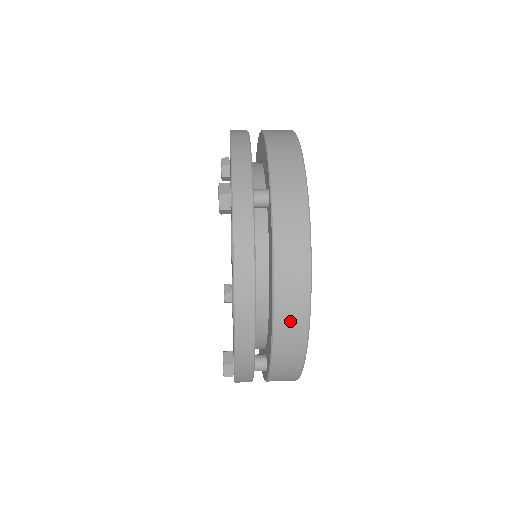
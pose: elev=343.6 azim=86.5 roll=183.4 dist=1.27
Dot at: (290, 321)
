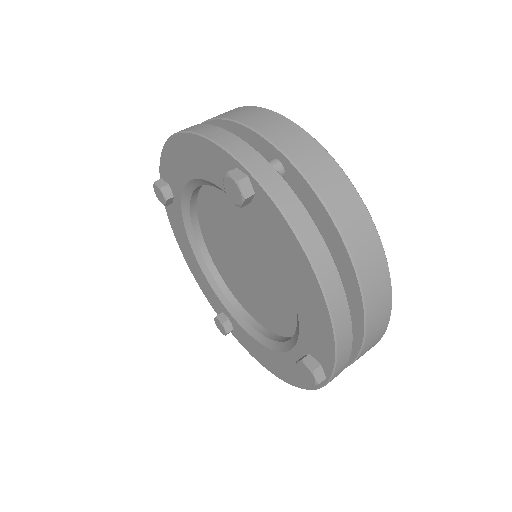
Dot at: (373, 274)
